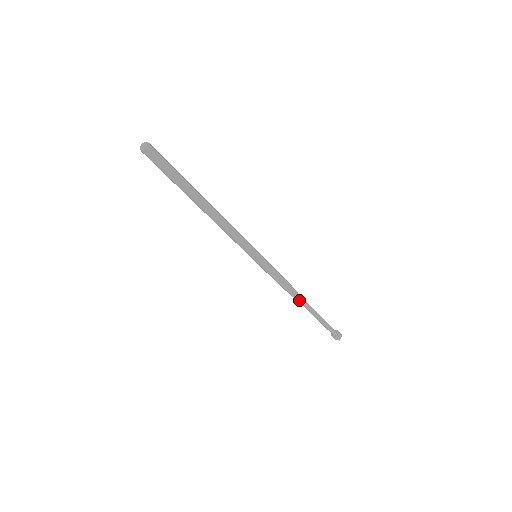
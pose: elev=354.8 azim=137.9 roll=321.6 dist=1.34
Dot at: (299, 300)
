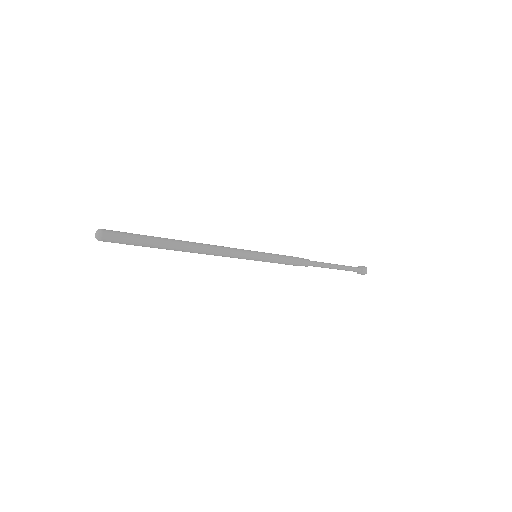
Dot at: (314, 266)
